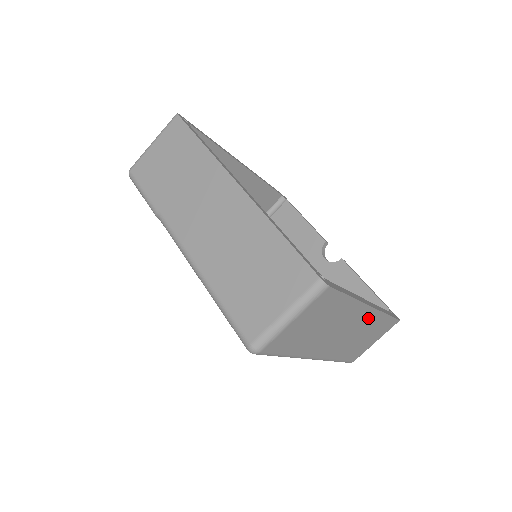
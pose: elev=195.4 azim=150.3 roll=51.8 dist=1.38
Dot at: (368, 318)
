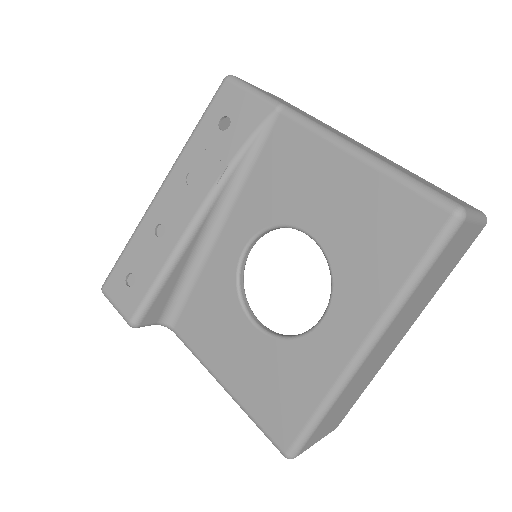
Dot at: (386, 355)
